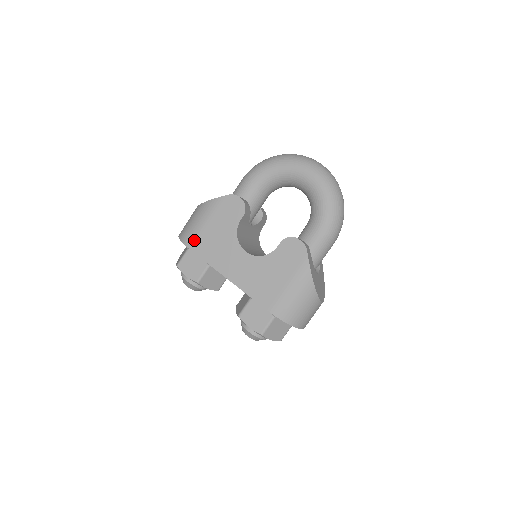
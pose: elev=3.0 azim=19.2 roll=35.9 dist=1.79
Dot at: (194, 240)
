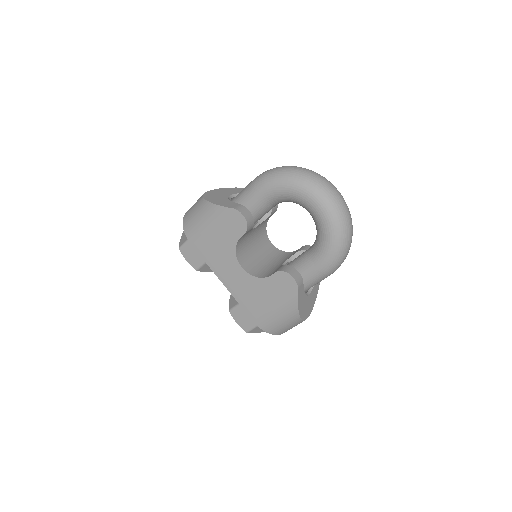
Dot at: (195, 237)
